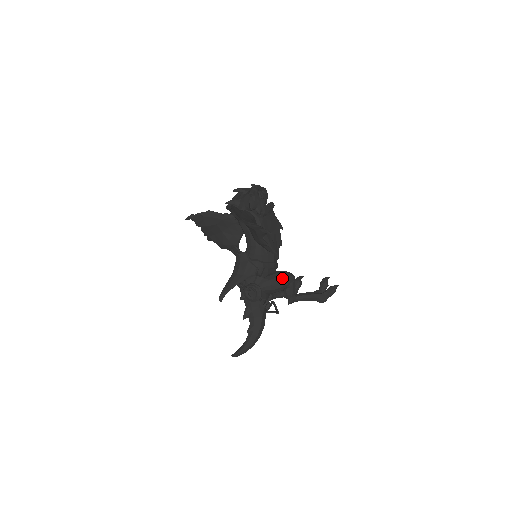
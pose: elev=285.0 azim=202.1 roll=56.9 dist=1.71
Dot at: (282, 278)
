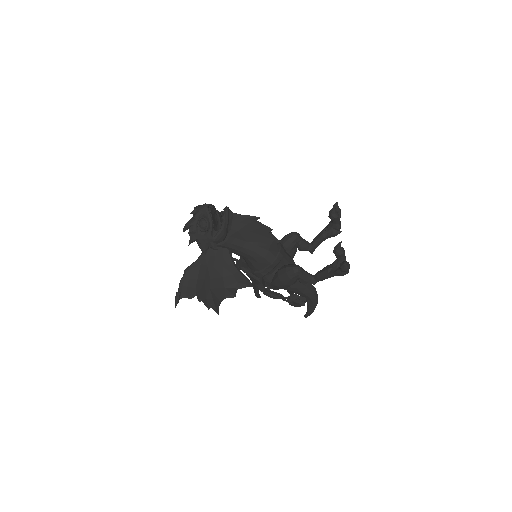
Dot at: (284, 281)
